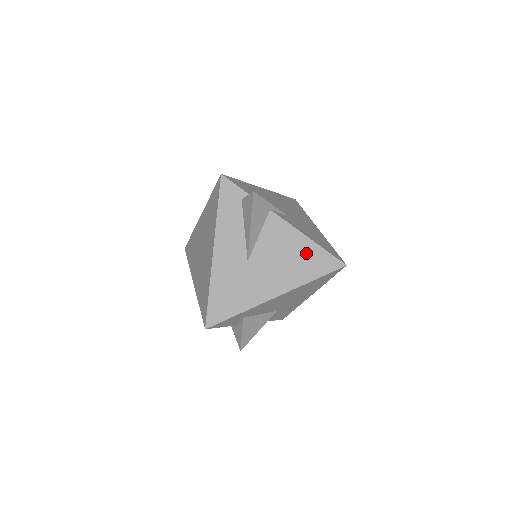
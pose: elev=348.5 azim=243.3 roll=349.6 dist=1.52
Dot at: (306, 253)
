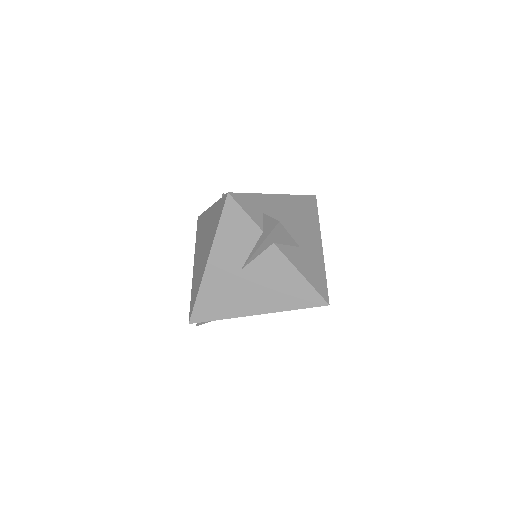
Dot at: occluded
